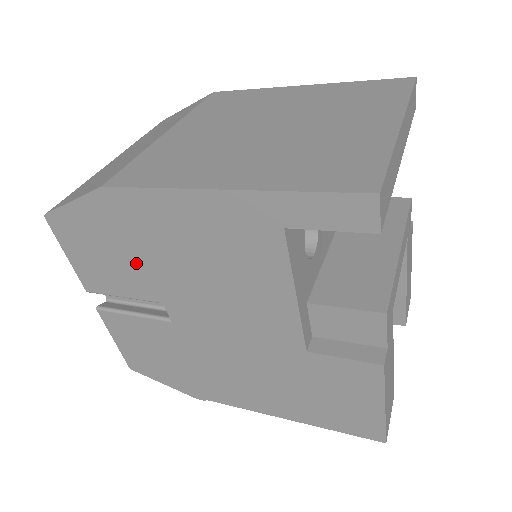
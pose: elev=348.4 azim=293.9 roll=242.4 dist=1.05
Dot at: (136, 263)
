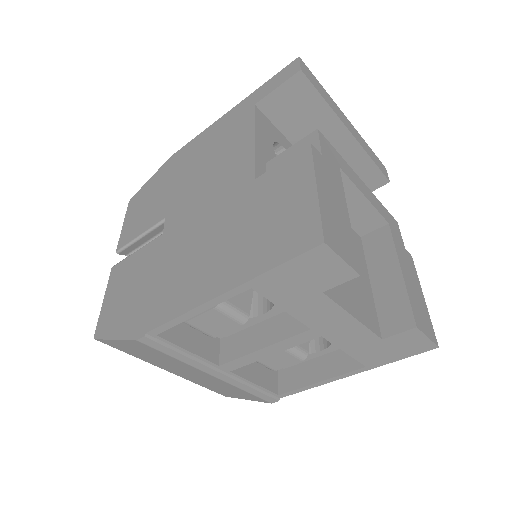
Dot at: (164, 195)
